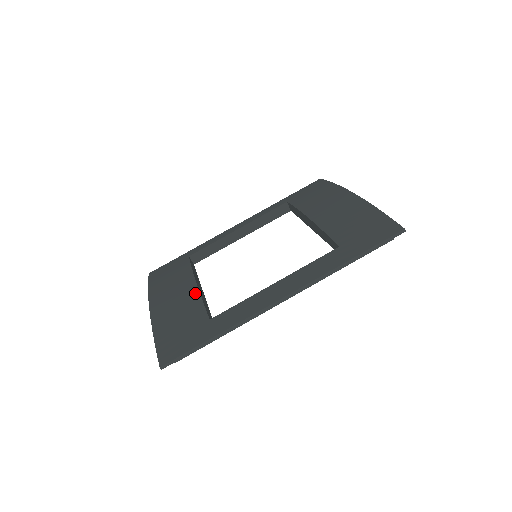
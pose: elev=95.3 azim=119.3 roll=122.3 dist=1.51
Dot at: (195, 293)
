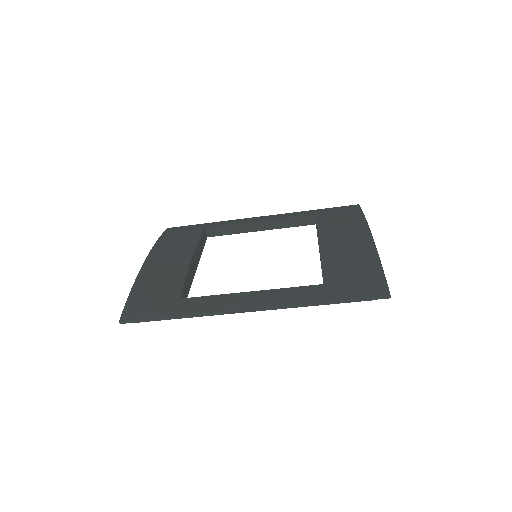
Dot at: (184, 267)
